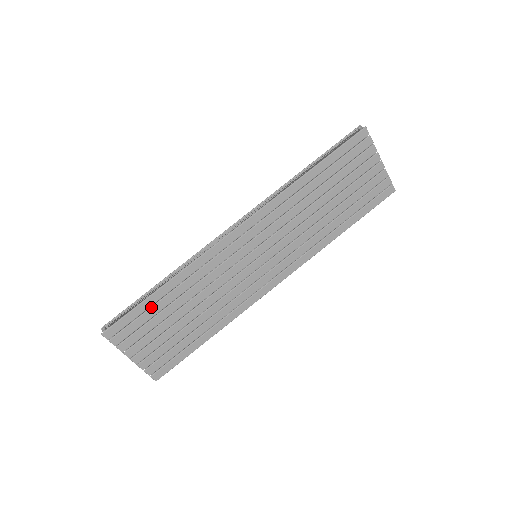
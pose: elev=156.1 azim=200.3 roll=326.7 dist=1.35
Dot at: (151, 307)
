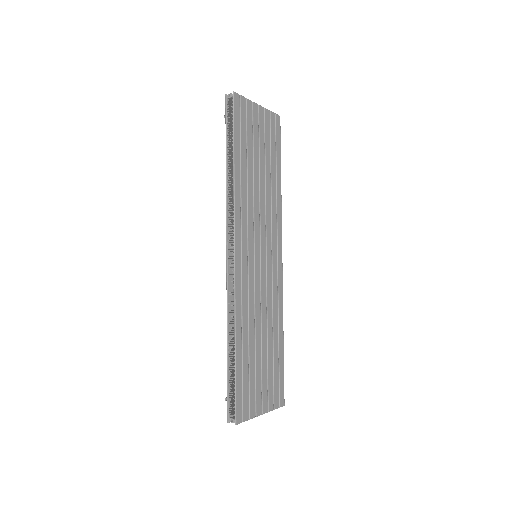
Dot at: (242, 368)
